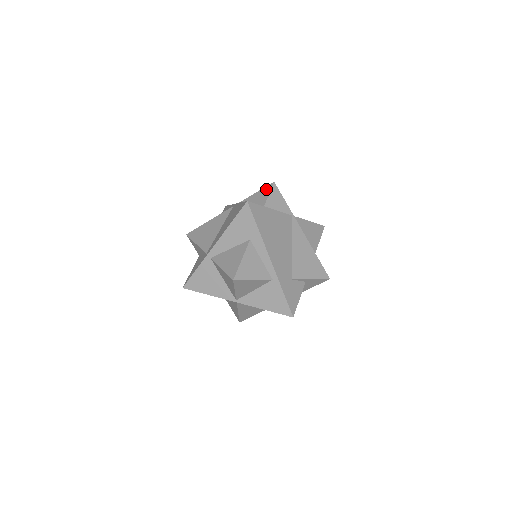
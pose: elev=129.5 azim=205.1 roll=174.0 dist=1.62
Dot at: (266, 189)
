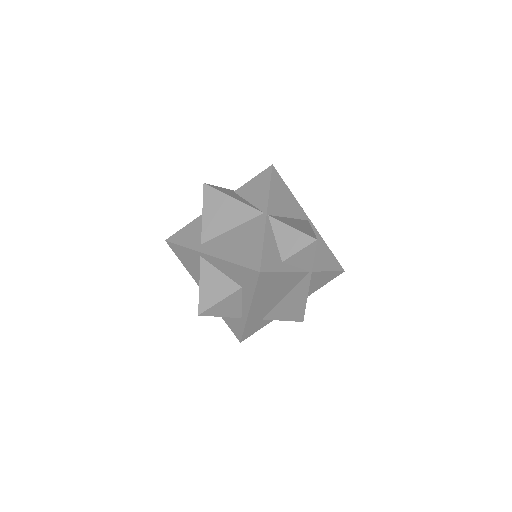
Dot at: (303, 239)
